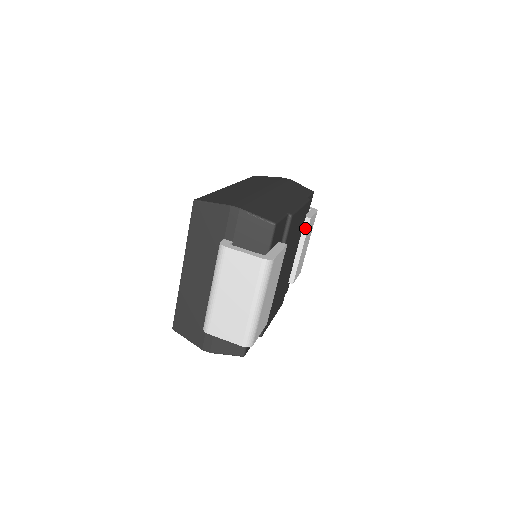
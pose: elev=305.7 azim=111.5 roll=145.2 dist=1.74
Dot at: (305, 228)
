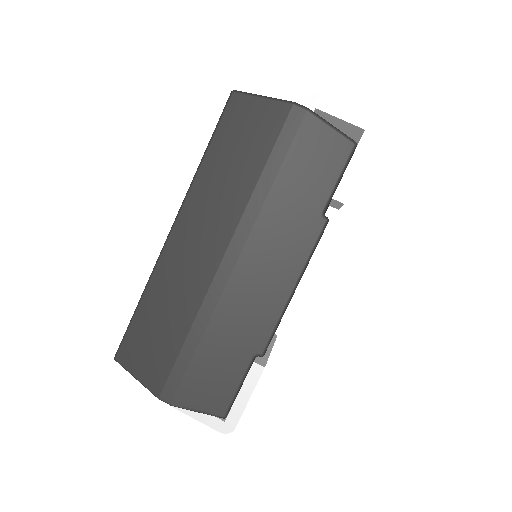
Dot at: (338, 203)
